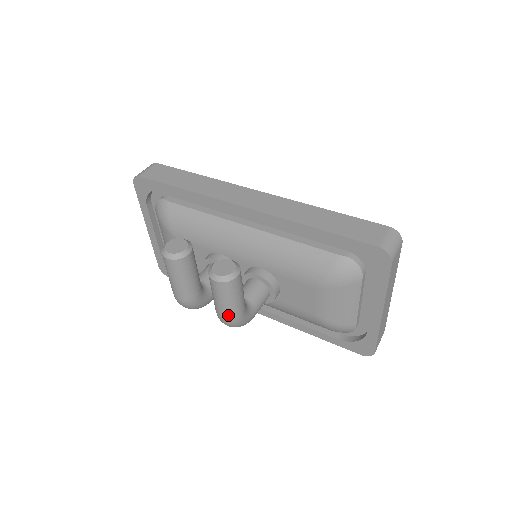
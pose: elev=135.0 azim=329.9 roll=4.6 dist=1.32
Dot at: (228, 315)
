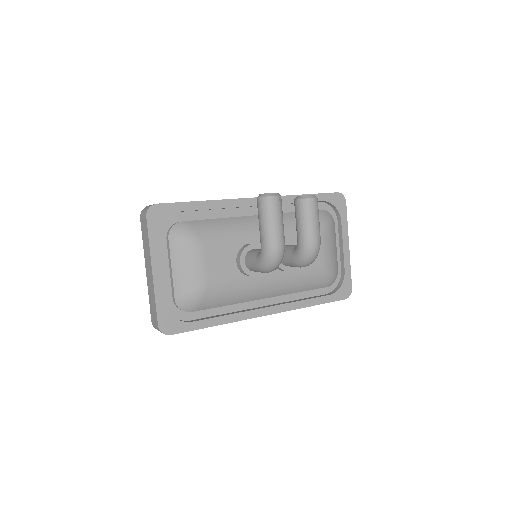
Dot at: (319, 234)
